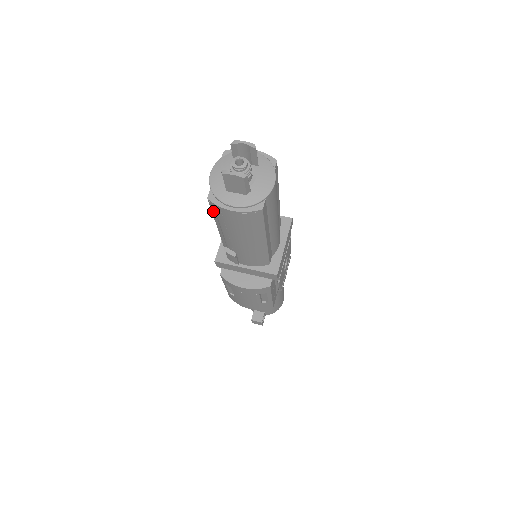
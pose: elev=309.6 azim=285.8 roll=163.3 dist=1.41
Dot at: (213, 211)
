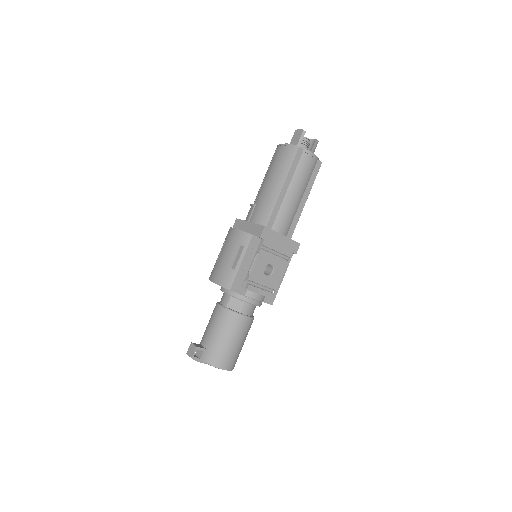
Dot at: (273, 157)
